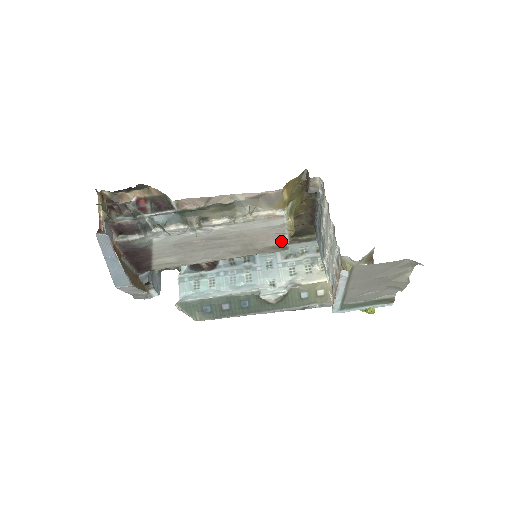
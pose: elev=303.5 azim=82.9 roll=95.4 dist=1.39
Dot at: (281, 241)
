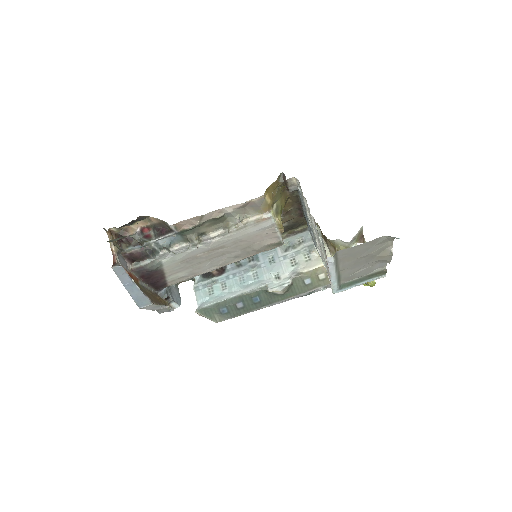
Dot at: (275, 239)
